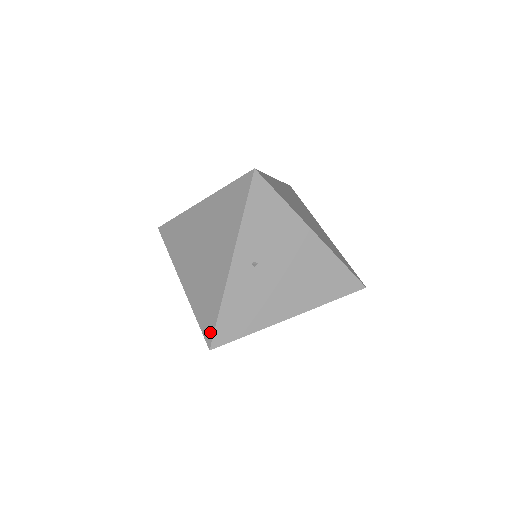
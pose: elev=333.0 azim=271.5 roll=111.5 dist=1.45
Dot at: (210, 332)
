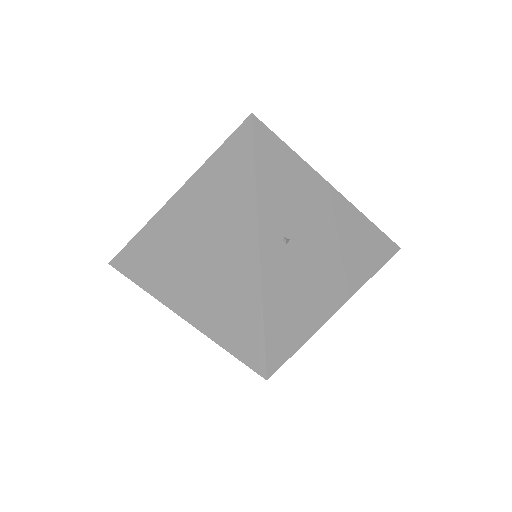
Dot at: (258, 354)
